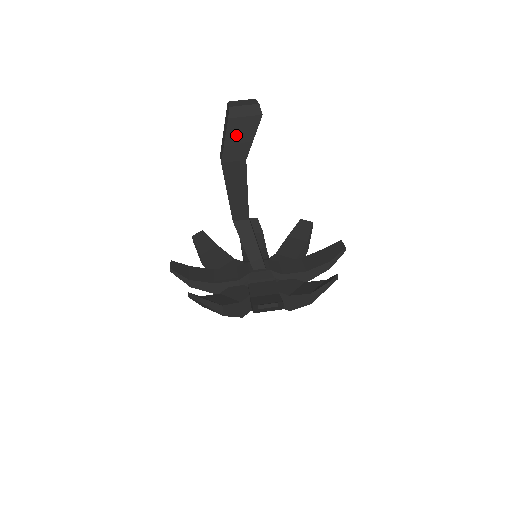
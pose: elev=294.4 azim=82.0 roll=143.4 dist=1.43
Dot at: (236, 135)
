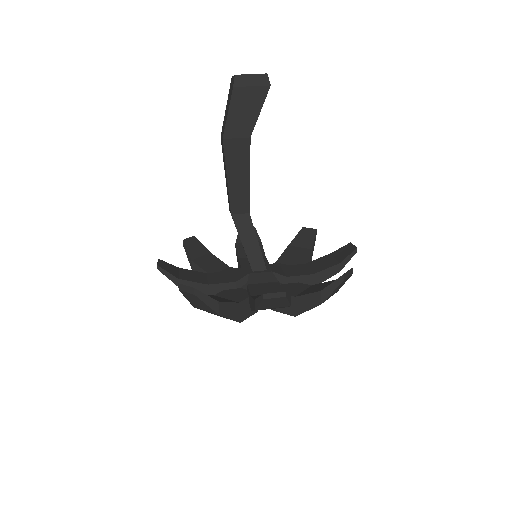
Dot at: (241, 107)
